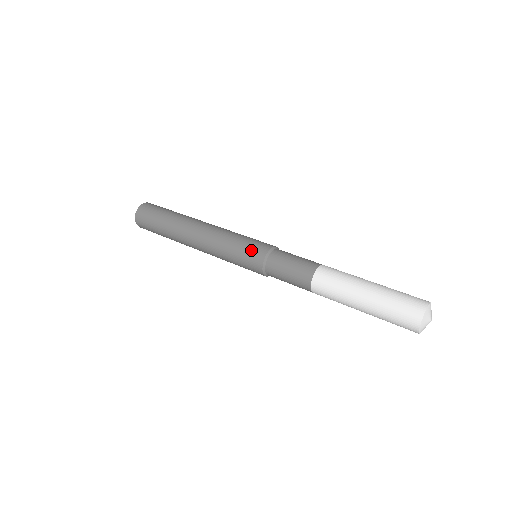
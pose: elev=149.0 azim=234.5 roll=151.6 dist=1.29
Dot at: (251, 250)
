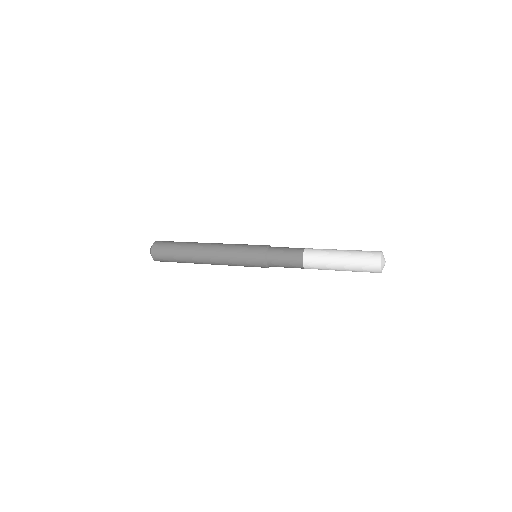
Dot at: (257, 245)
